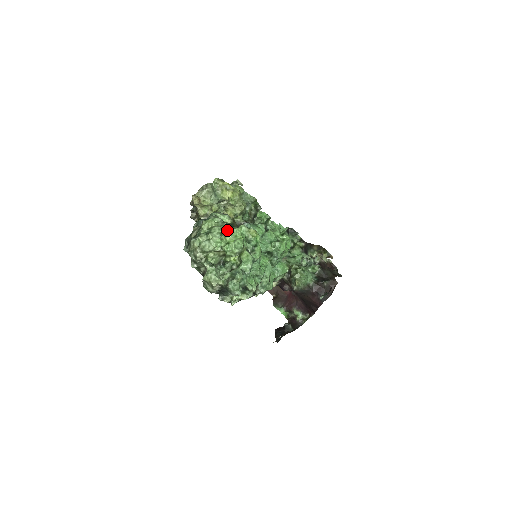
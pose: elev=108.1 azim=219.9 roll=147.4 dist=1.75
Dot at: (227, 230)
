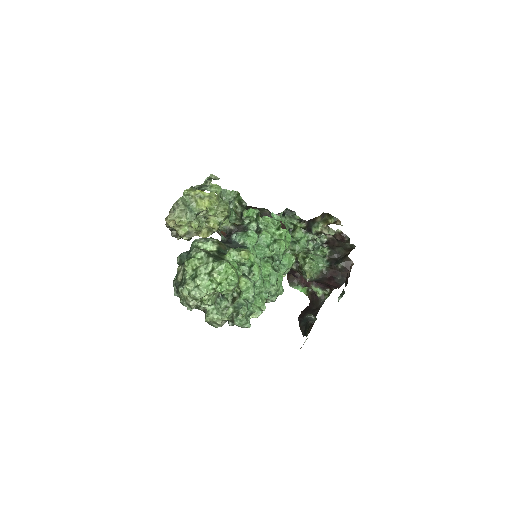
Dot at: (214, 268)
